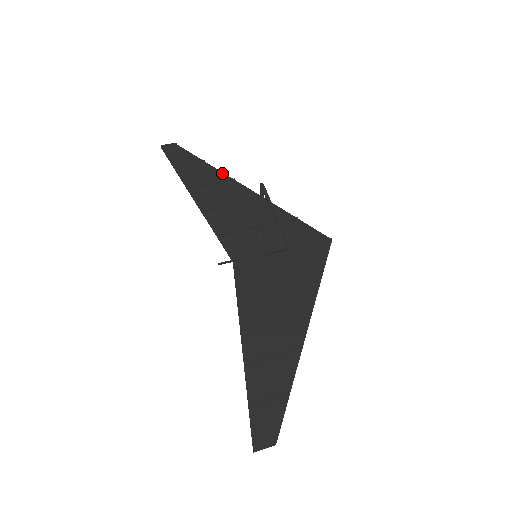
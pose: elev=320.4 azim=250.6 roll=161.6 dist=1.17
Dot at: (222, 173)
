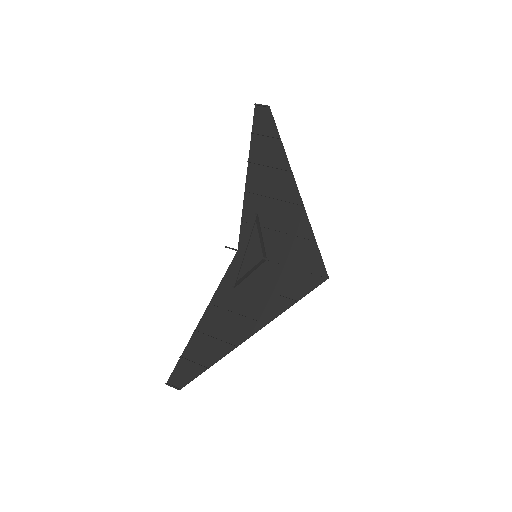
Dot at: (286, 158)
